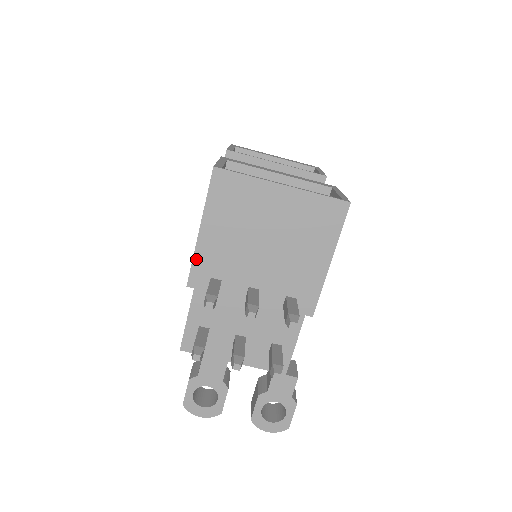
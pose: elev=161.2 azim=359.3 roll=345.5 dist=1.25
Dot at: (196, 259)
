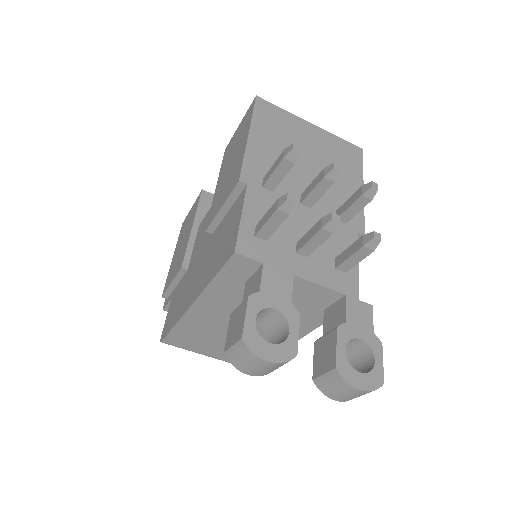
Dot at: (247, 158)
